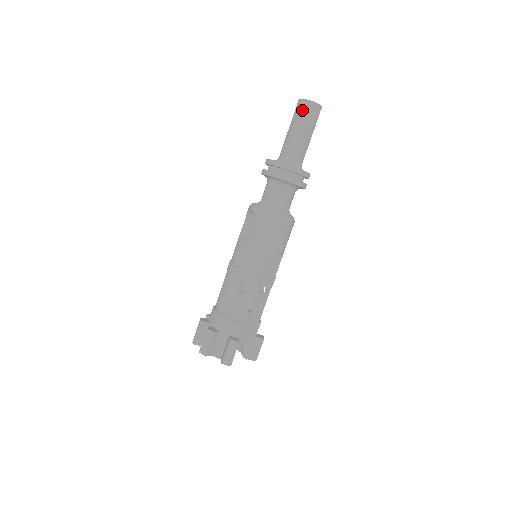
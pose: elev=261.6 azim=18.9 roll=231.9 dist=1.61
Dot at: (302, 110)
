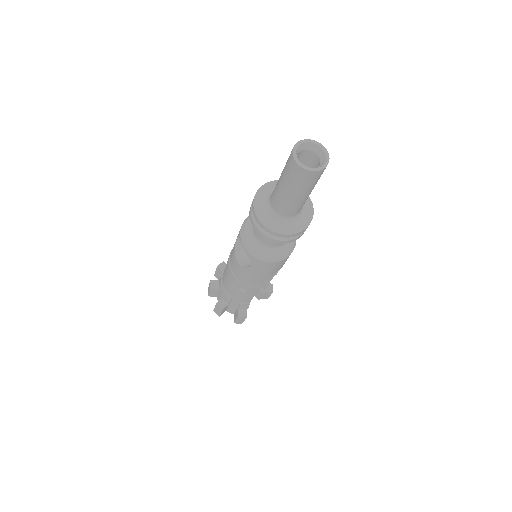
Dot at: (296, 177)
